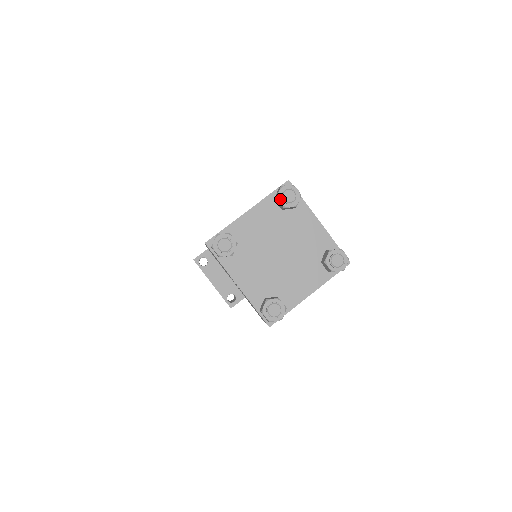
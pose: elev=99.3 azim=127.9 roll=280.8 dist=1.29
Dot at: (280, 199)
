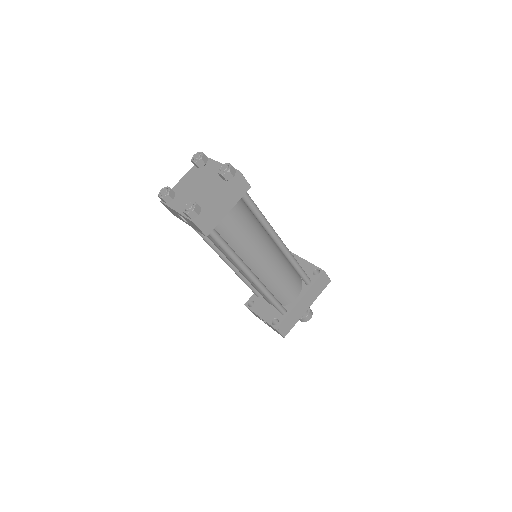
Dot at: (192, 160)
